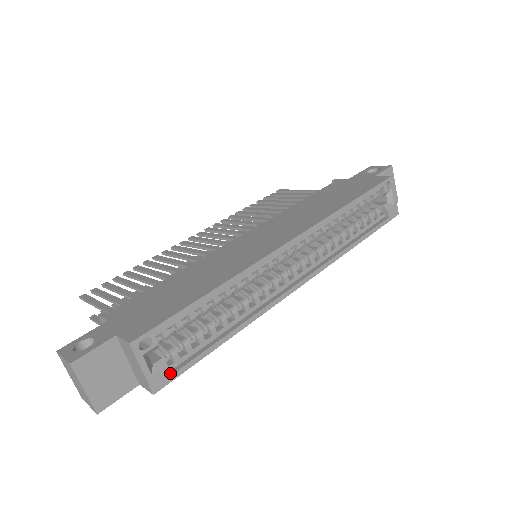
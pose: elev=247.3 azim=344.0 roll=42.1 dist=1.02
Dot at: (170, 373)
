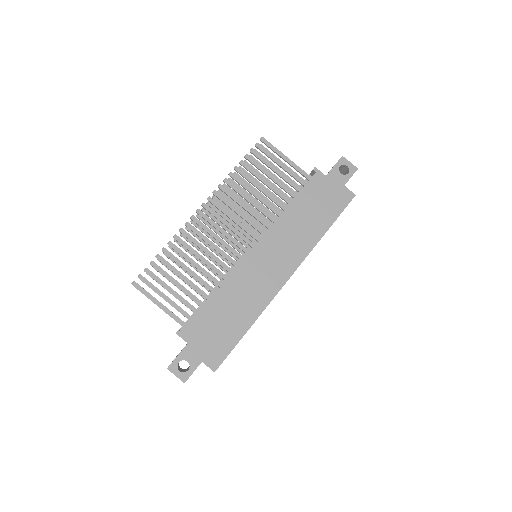
Dot at: occluded
